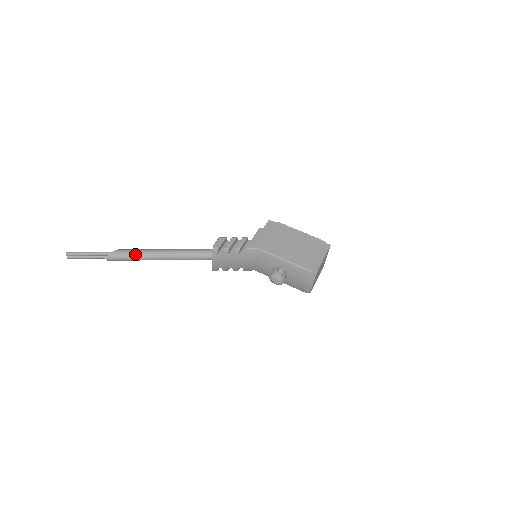
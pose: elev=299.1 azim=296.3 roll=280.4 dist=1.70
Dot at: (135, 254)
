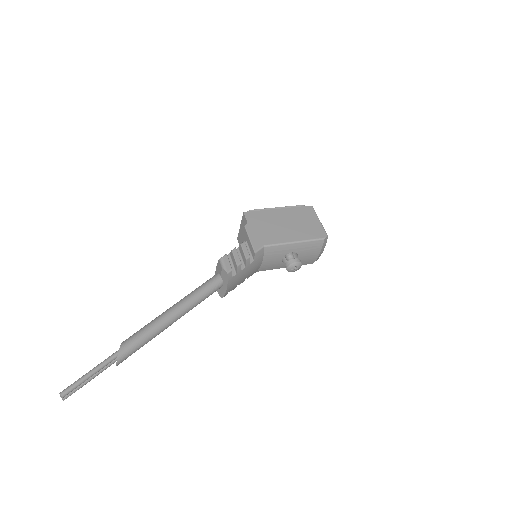
Dot at: (146, 335)
